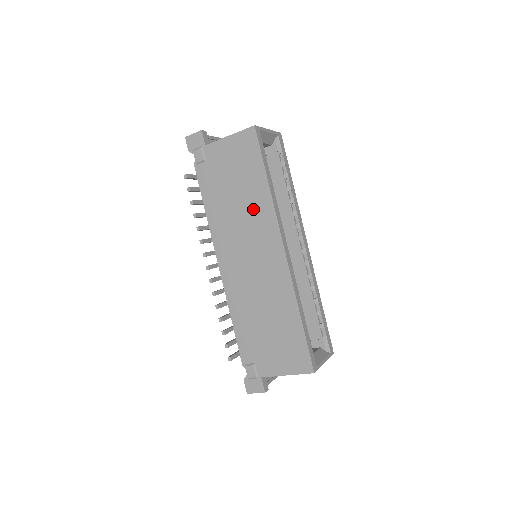
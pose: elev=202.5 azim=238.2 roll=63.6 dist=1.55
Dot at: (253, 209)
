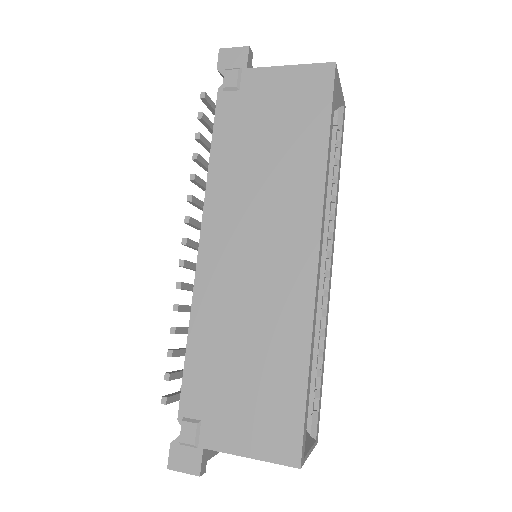
Dot at: (289, 179)
